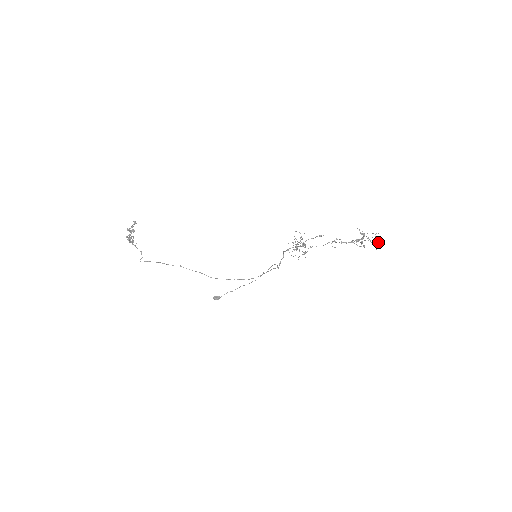
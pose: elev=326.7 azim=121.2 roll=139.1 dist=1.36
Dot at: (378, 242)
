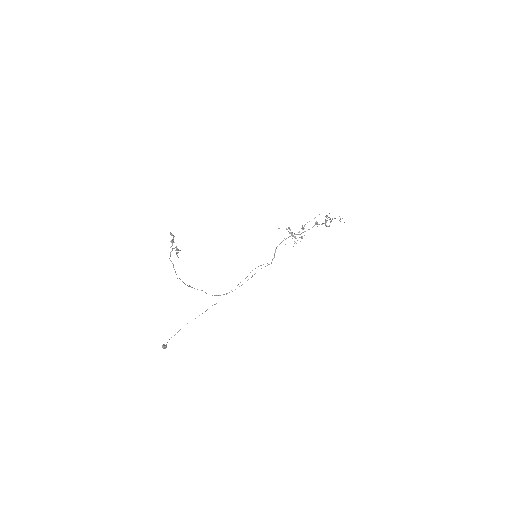
Dot at: (340, 219)
